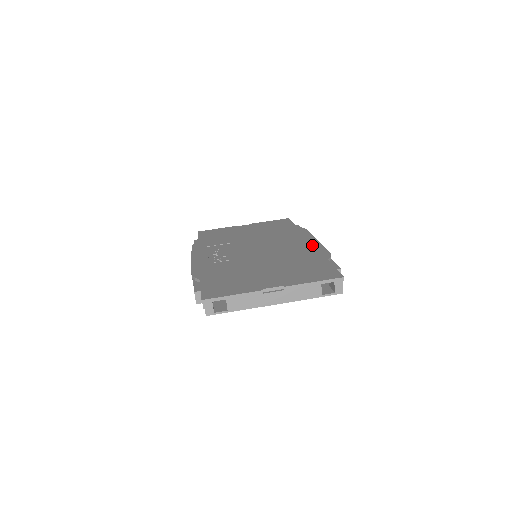
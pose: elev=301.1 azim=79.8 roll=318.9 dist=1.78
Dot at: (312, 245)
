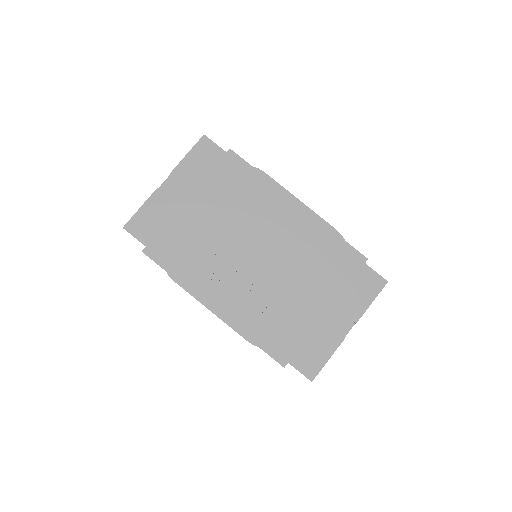
Dot at: (308, 220)
